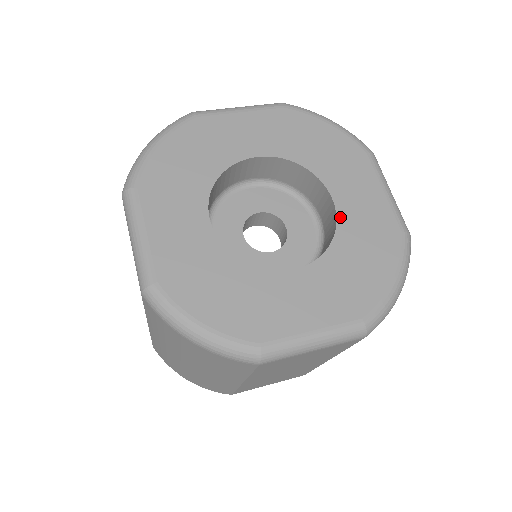
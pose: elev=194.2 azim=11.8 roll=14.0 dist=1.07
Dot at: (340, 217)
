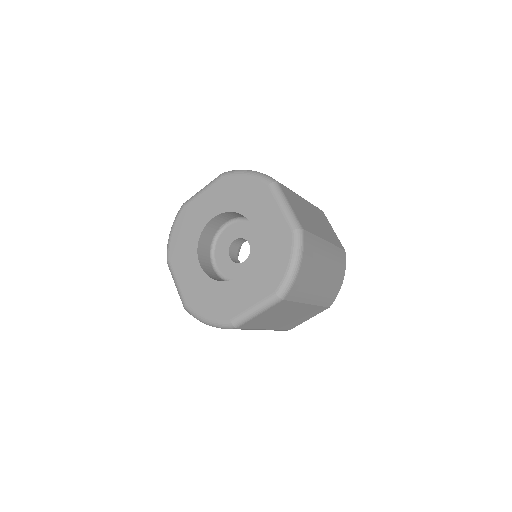
Dot at: (257, 236)
